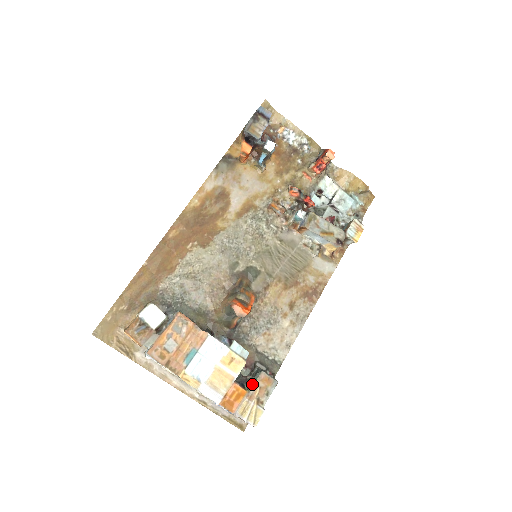
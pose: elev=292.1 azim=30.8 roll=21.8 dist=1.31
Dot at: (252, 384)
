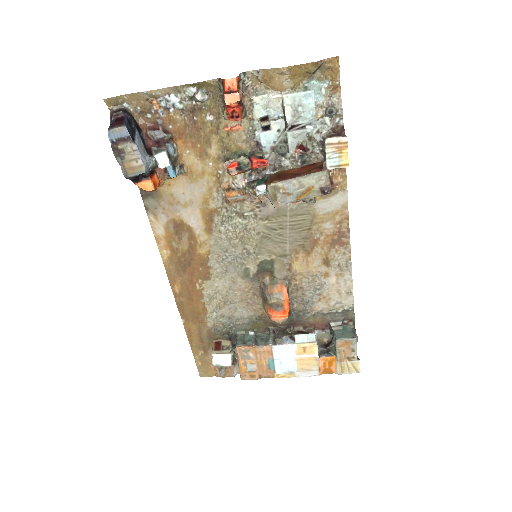
Dot at: (335, 351)
